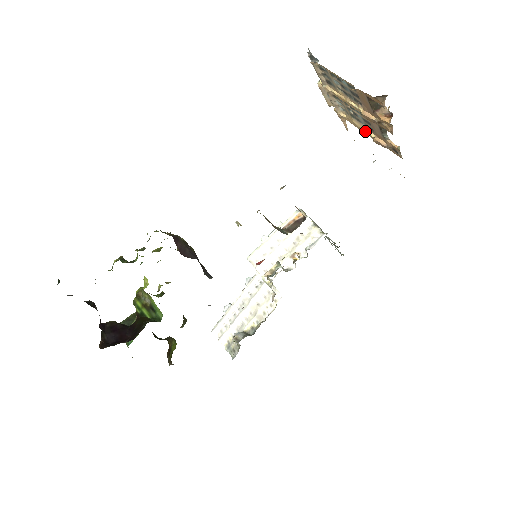
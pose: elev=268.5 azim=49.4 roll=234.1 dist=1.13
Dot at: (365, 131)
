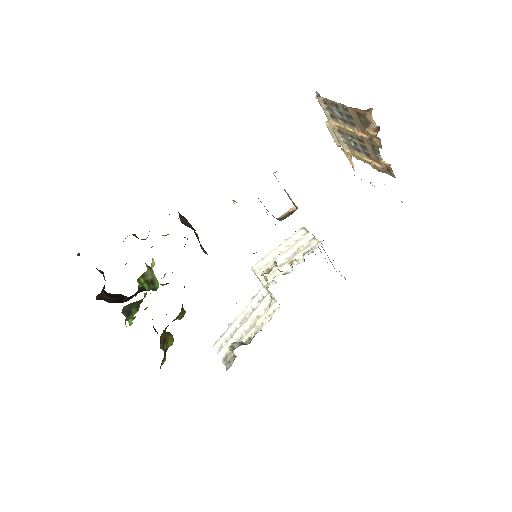
Dot at: (364, 159)
